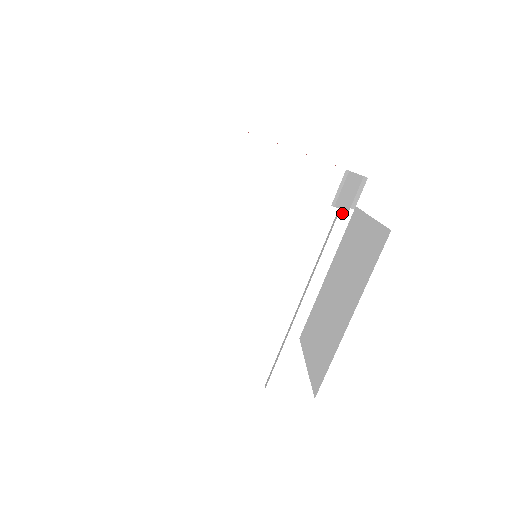
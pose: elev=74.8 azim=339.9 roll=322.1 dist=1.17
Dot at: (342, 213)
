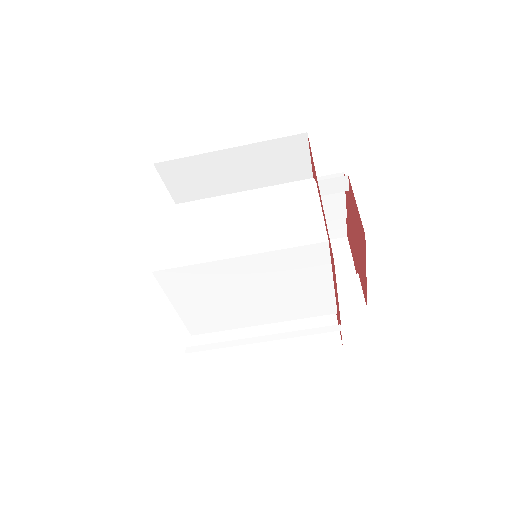
Dot at: (335, 311)
